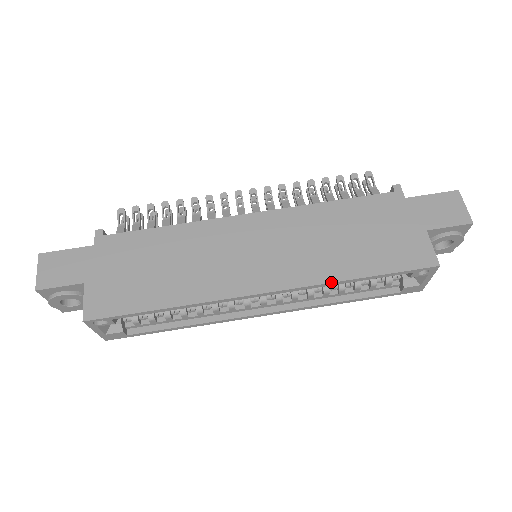
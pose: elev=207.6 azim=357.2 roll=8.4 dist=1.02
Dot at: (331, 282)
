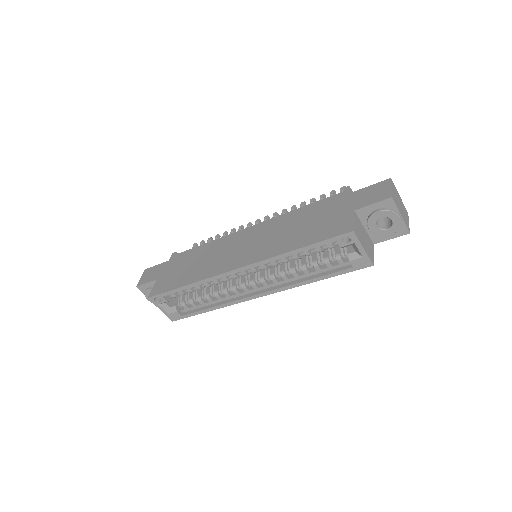
Dot at: (277, 255)
